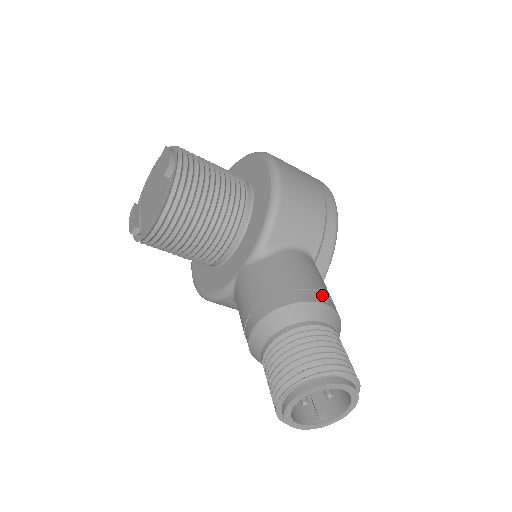
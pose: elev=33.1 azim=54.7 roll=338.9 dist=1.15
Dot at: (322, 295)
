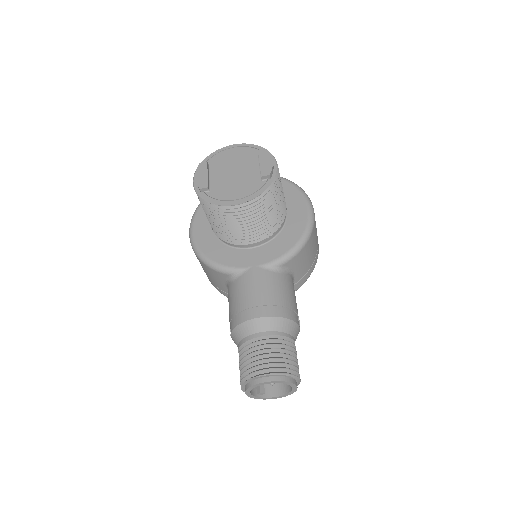
Dot at: (299, 320)
